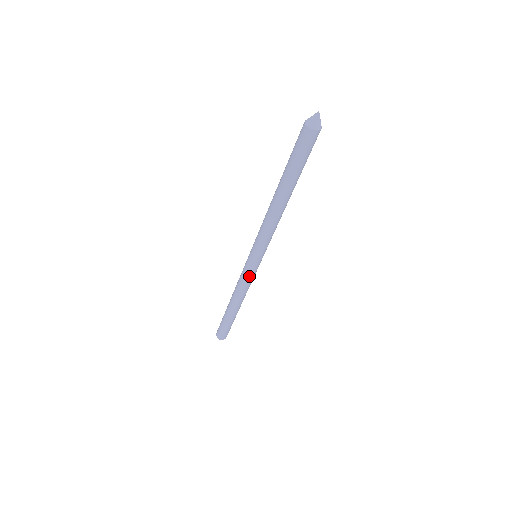
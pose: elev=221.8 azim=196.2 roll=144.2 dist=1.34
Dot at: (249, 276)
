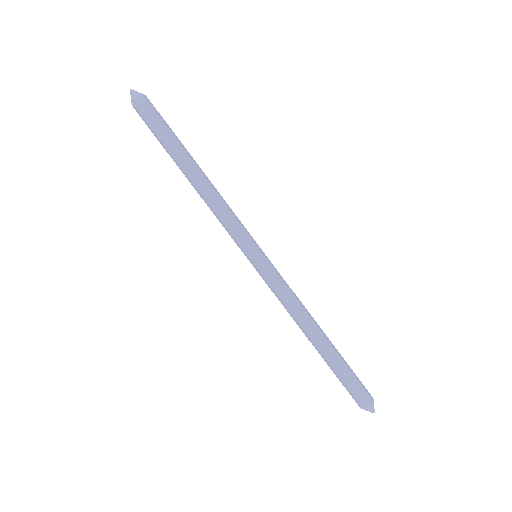
Dot at: (278, 278)
